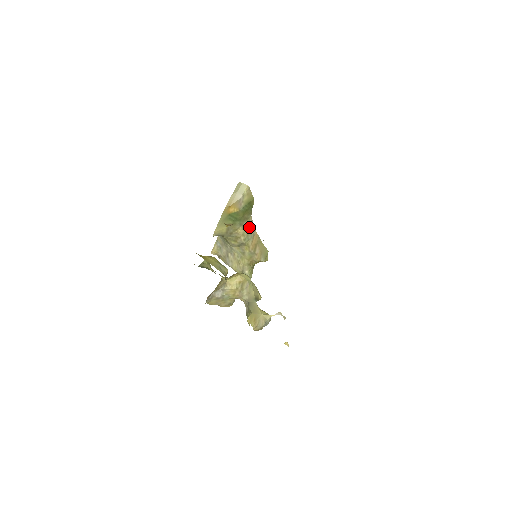
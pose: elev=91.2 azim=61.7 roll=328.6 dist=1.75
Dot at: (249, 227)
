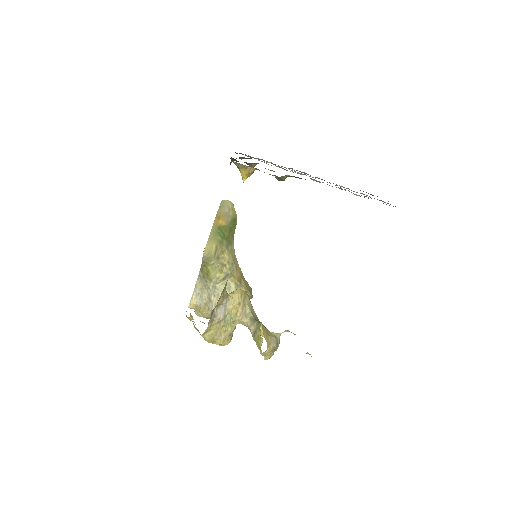
Dot at: (232, 255)
